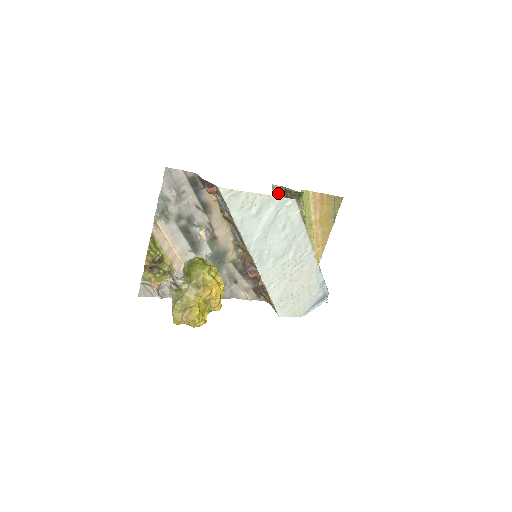
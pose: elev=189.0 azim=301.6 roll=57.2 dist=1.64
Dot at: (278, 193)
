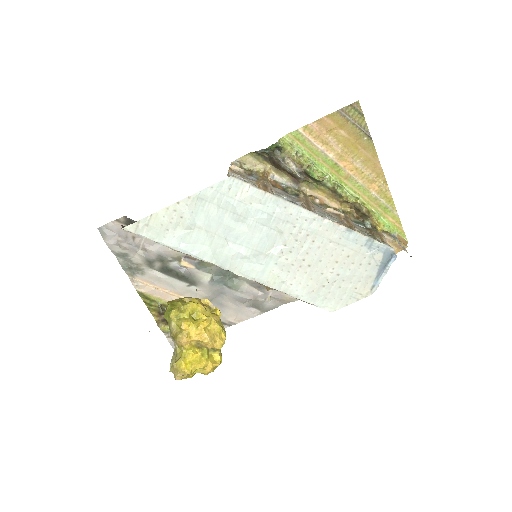
Dot at: (235, 170)
